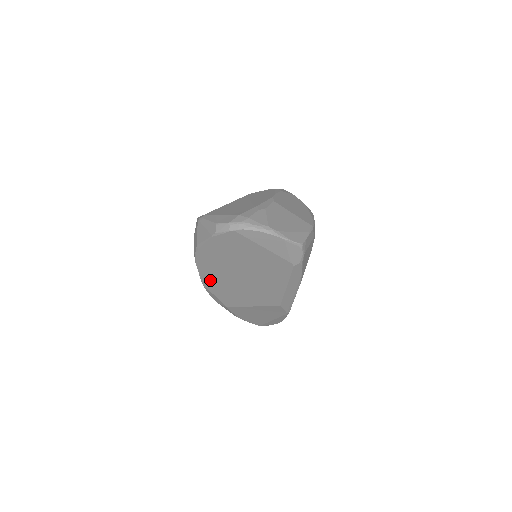
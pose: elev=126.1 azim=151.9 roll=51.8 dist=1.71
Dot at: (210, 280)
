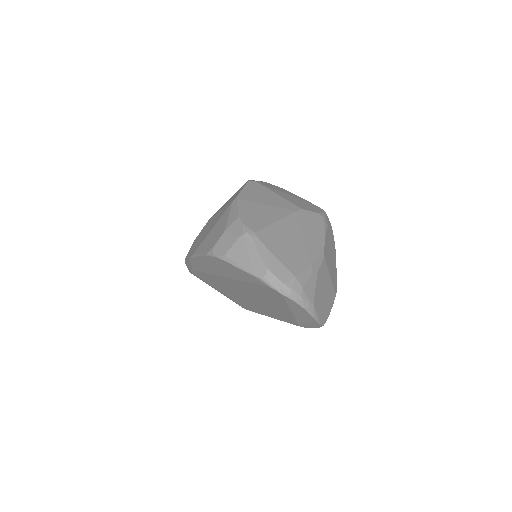
Dot at: (203, 265)
